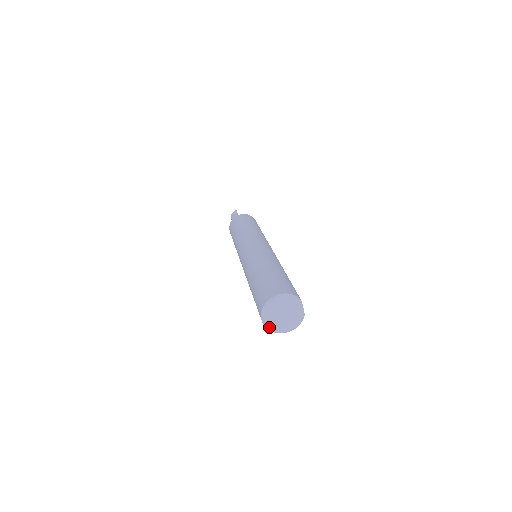
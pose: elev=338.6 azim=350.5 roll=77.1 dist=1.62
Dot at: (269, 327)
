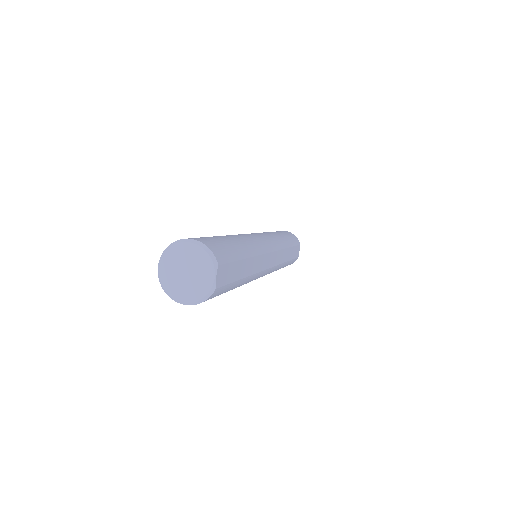
Dot at: (162, 281)
